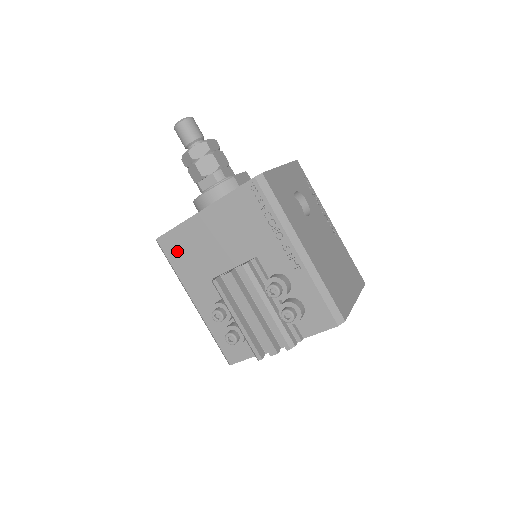
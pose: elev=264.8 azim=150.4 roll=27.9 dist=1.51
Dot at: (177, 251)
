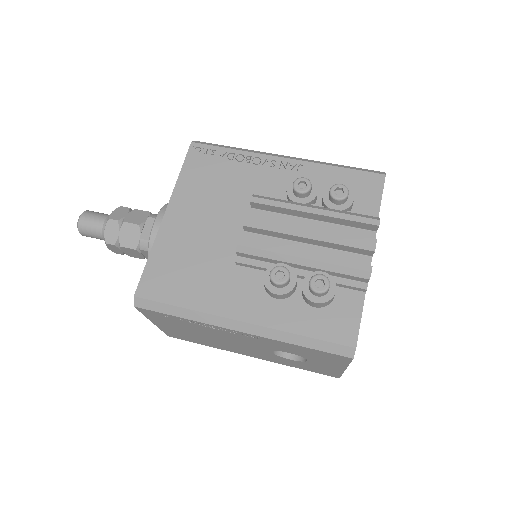
Dot at: (170, 281)
